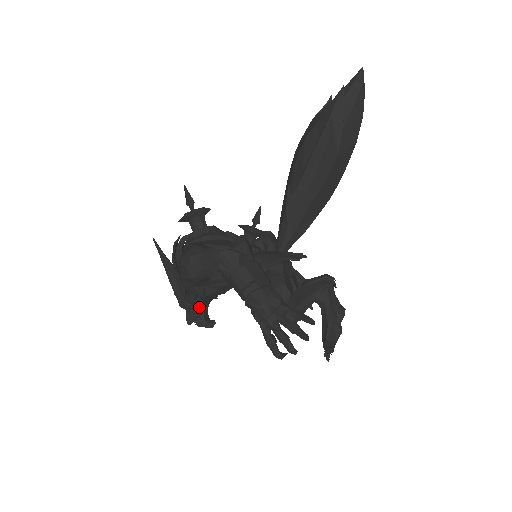
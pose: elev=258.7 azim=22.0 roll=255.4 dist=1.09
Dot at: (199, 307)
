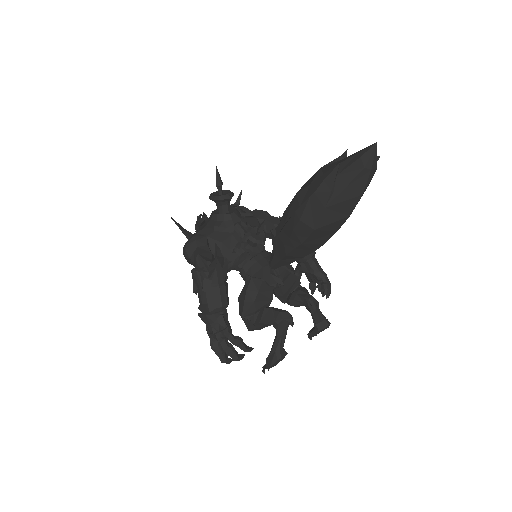
Dot at: occluded
